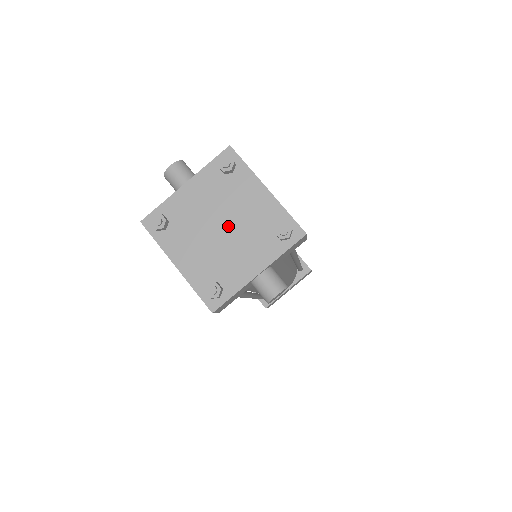
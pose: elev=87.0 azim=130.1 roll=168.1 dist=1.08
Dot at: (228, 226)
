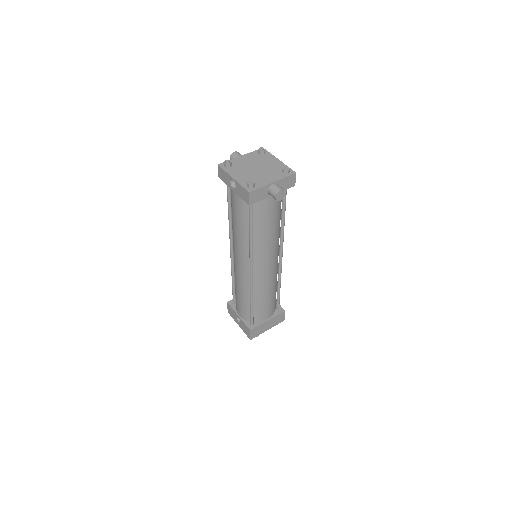
Dot at: (260, 168)
